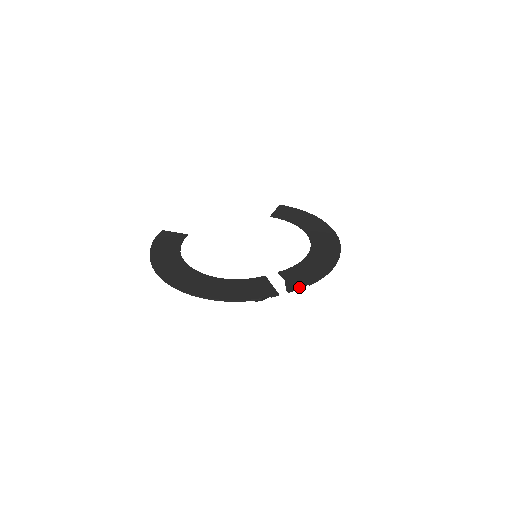
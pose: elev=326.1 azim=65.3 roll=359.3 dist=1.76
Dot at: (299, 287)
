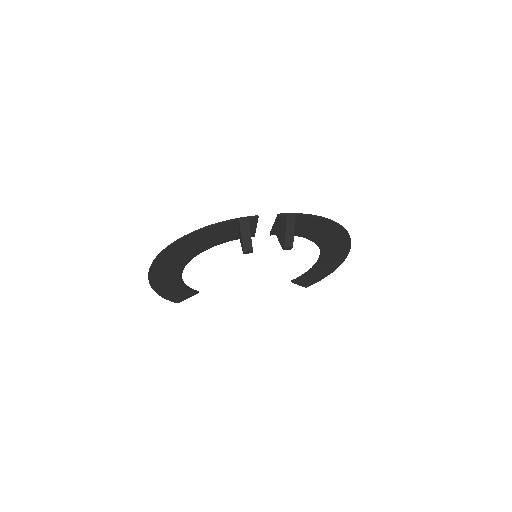
Dot at: (283, 214)
